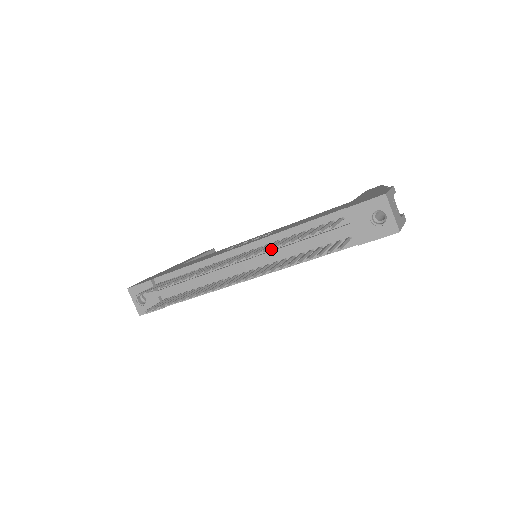
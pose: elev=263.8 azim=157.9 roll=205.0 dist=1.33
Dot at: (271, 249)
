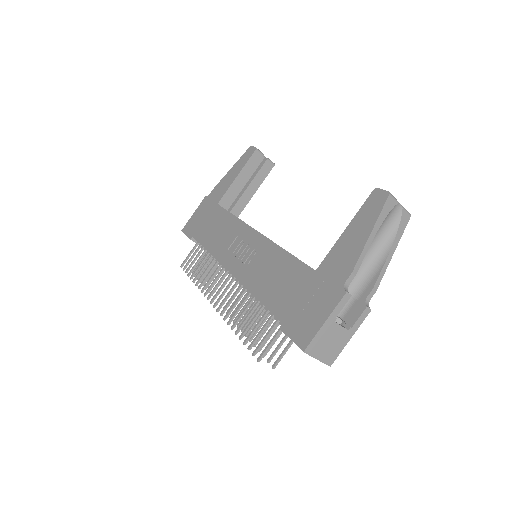
Dot at: (232, 329)
